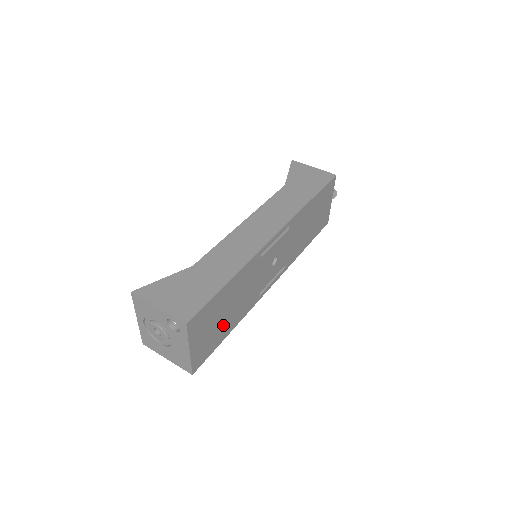
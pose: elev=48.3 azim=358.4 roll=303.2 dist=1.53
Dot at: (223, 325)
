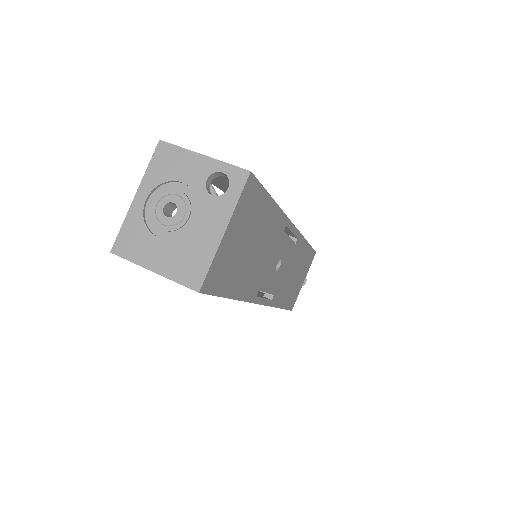
Dot at: (240, 267)
